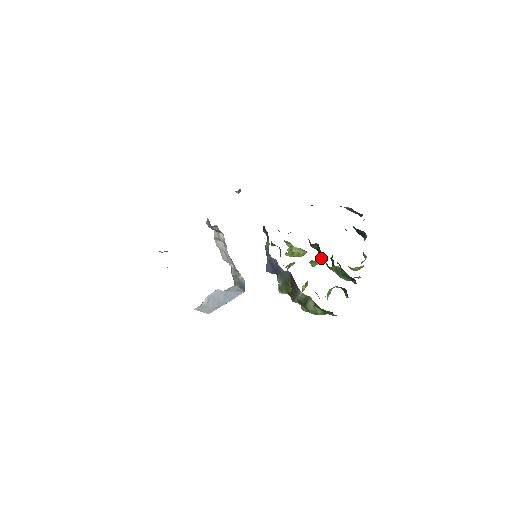
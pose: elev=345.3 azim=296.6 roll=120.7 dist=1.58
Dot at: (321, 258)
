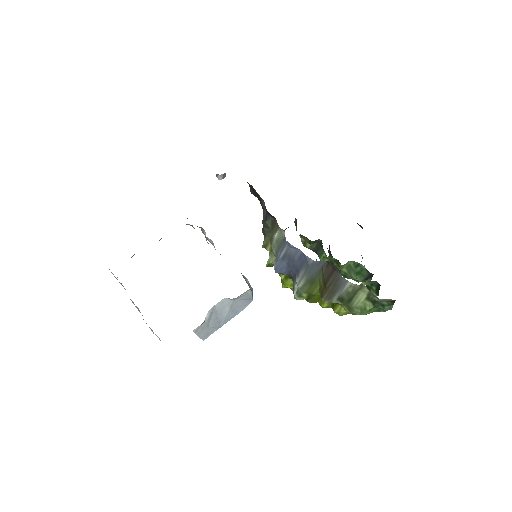
Dot at: occluded
